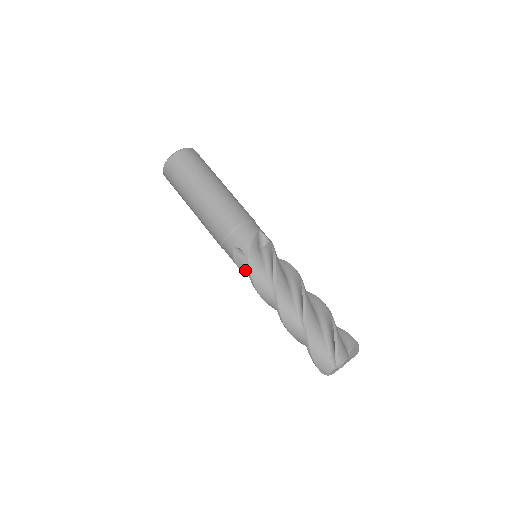
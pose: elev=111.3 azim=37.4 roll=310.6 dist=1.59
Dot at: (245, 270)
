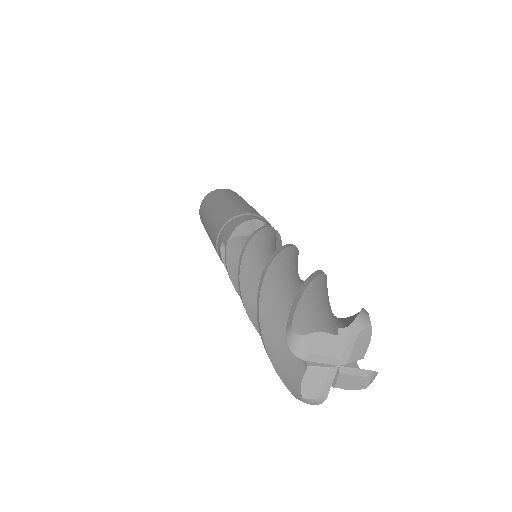
Dot at: occluded
